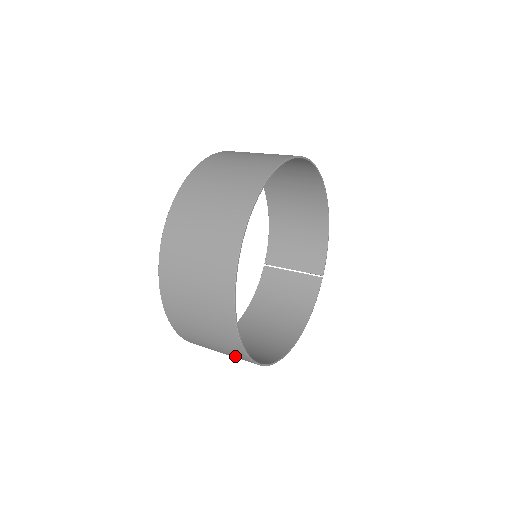
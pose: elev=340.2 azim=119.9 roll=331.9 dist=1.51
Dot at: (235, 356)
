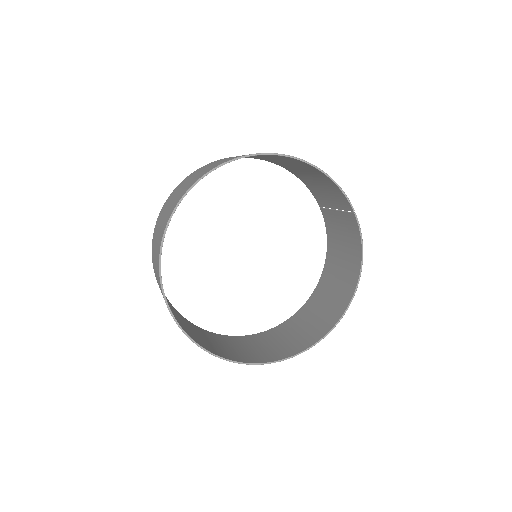
Dot at: (277, 353)
